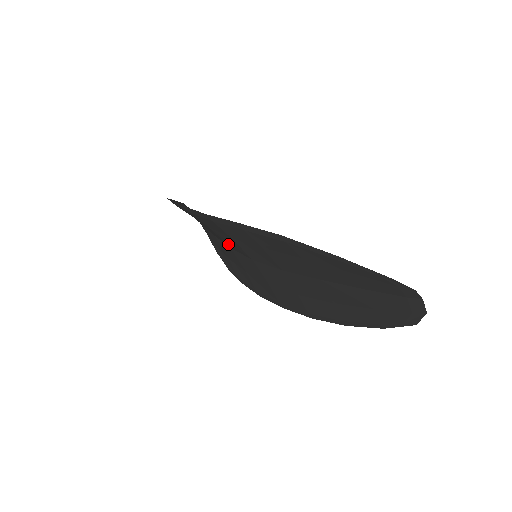
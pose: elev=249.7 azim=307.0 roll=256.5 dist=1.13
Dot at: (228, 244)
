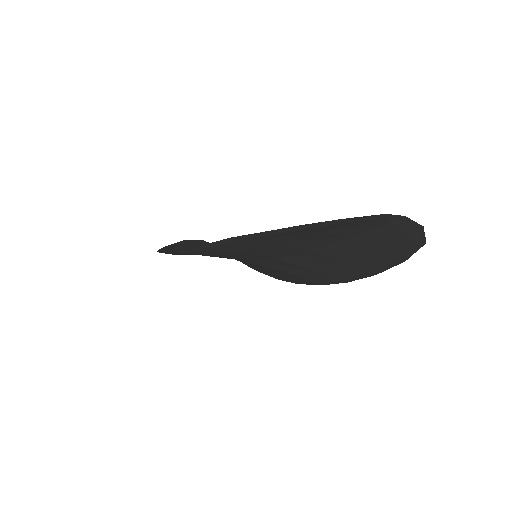
Dot at: occluded
